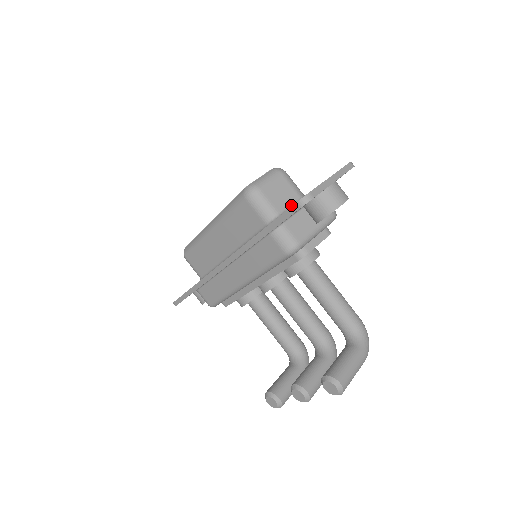
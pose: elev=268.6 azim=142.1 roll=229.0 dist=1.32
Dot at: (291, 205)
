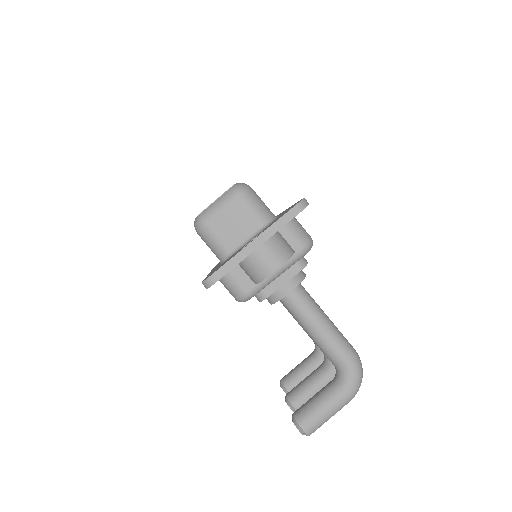
Dot at: (246, 240)
